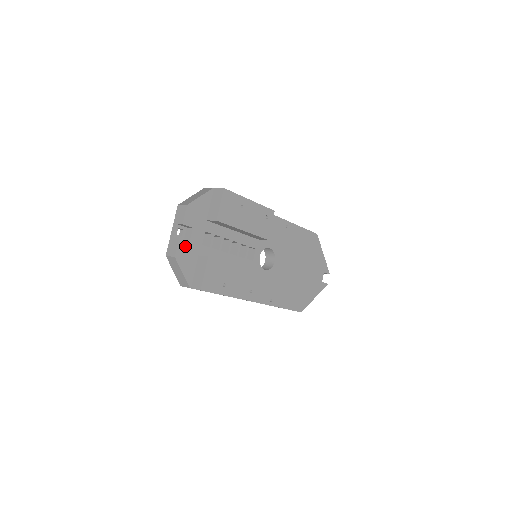
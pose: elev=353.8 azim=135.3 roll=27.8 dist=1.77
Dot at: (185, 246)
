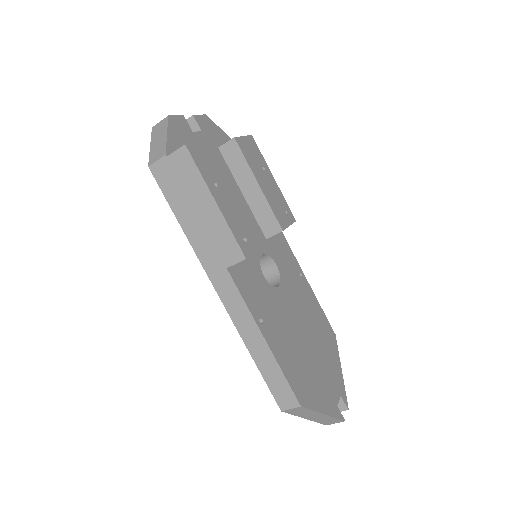
Dot at: (185, 127)
